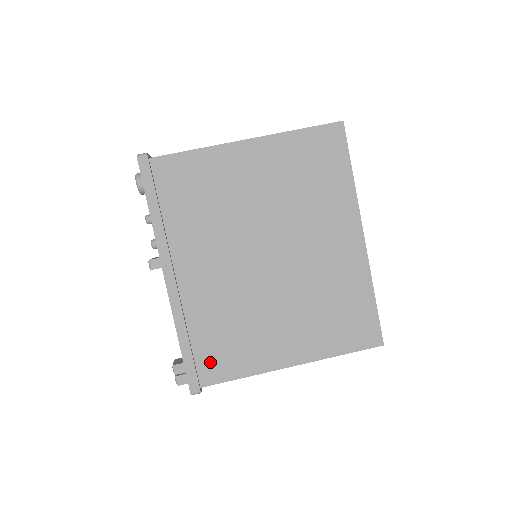
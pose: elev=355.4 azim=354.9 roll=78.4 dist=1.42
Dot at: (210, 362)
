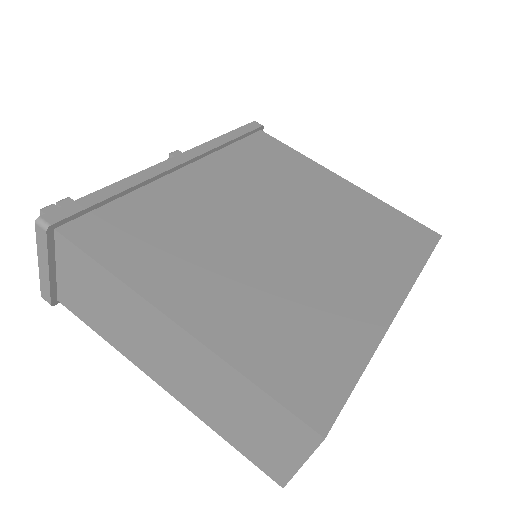
Dot at: (103, 226)
